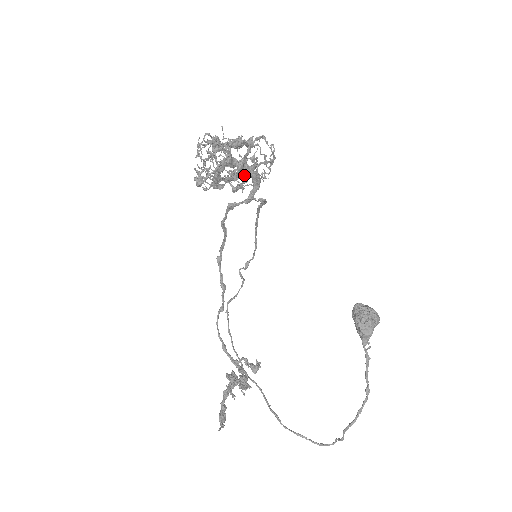
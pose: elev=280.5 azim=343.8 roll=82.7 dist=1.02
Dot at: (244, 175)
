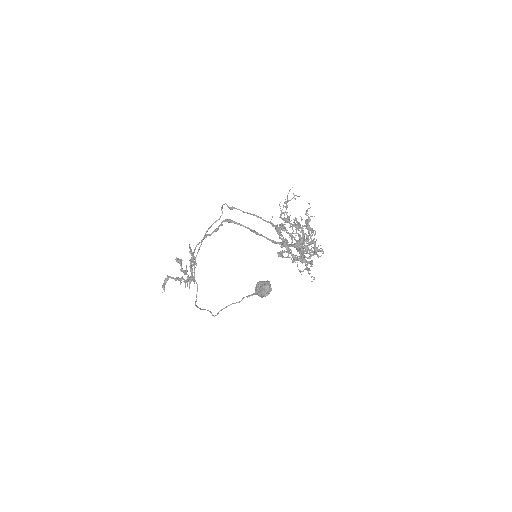
Dot at: occluded
